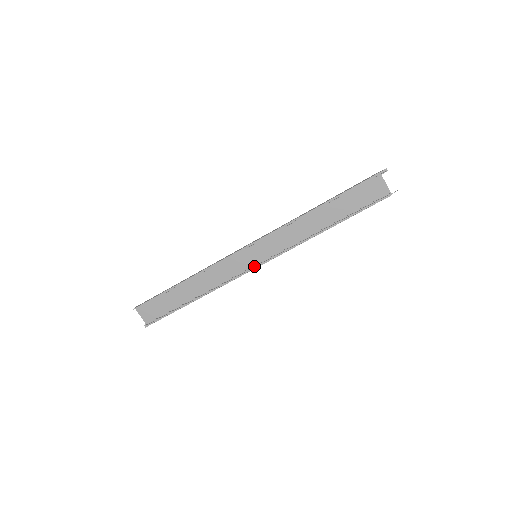
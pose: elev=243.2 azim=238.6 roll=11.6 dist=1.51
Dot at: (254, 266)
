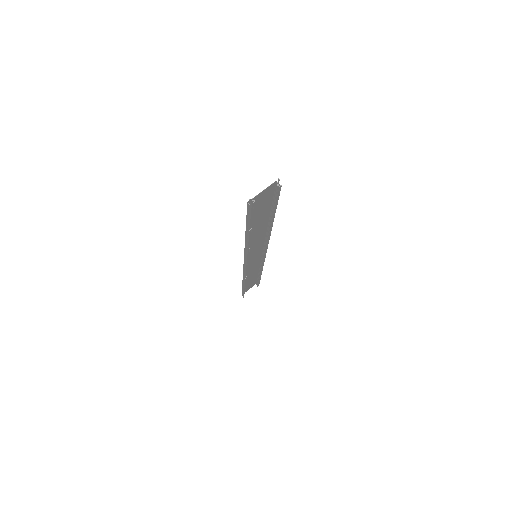
Dot at: (264, 256)
